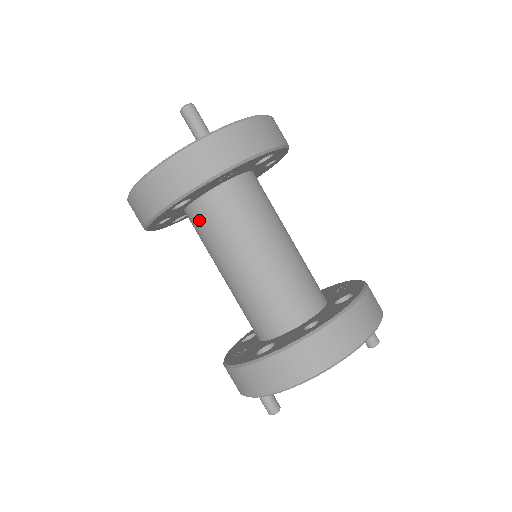
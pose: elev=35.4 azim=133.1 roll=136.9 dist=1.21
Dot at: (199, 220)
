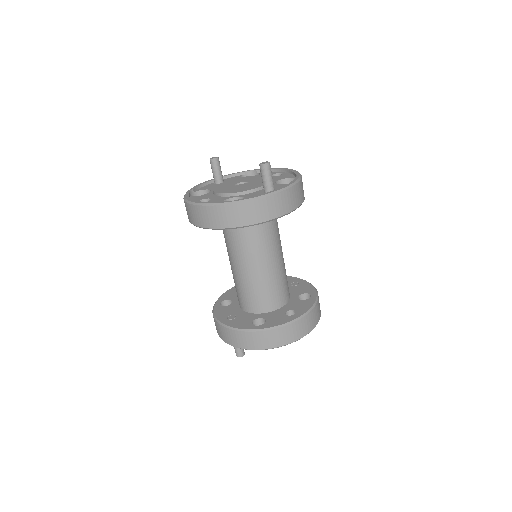
Dot at: (237, 230)
